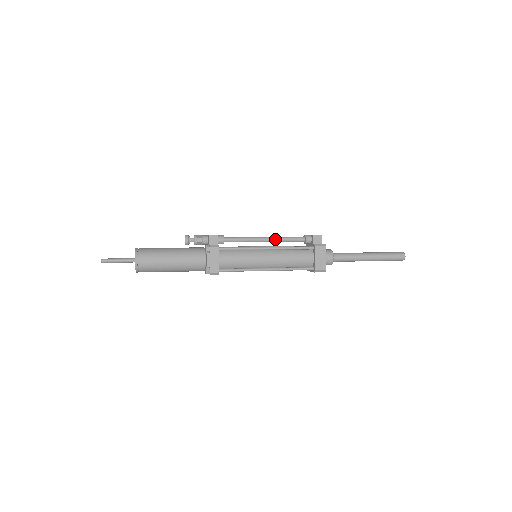
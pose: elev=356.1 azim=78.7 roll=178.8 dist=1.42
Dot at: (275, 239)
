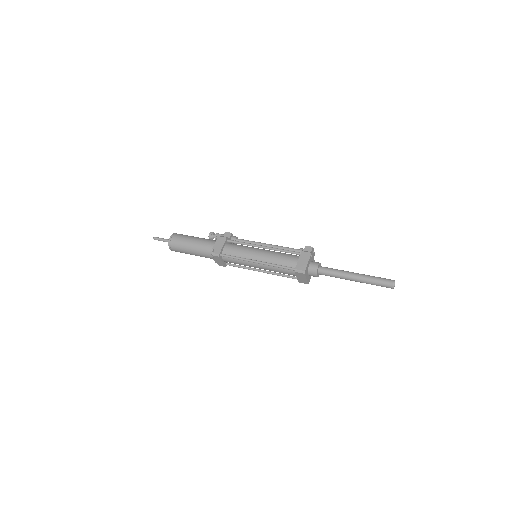
Dot at: (275, 246)
